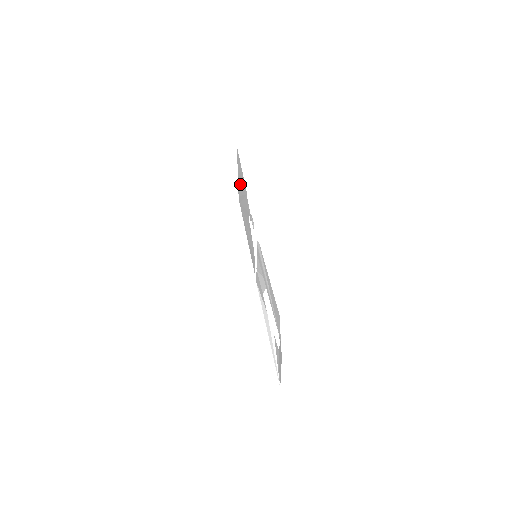
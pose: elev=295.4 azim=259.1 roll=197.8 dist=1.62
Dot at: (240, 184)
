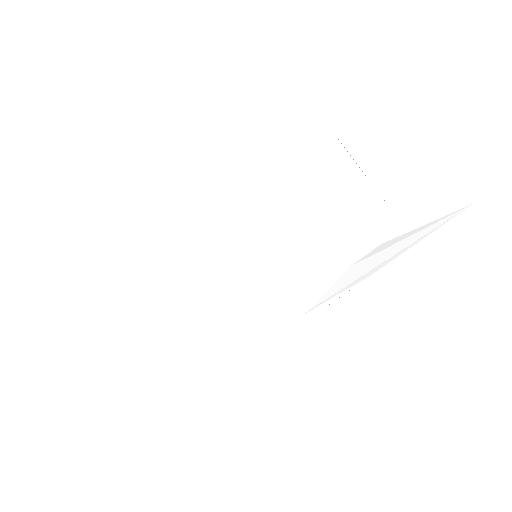
Dot at: (186, 292)
